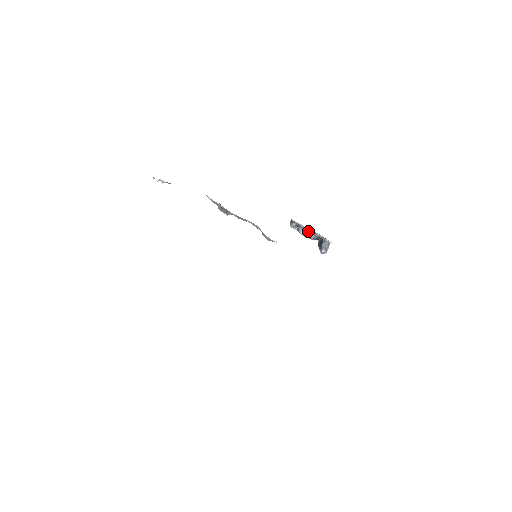
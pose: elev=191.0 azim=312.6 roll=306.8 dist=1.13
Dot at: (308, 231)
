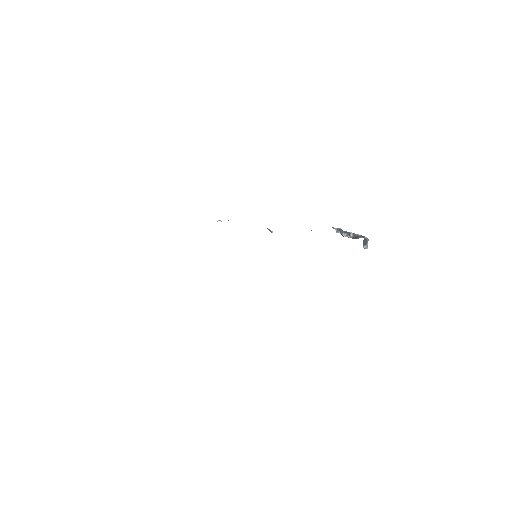
Dot at: (348, 233)
